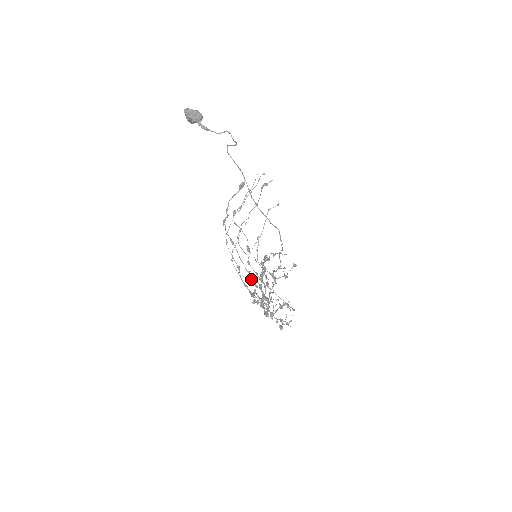
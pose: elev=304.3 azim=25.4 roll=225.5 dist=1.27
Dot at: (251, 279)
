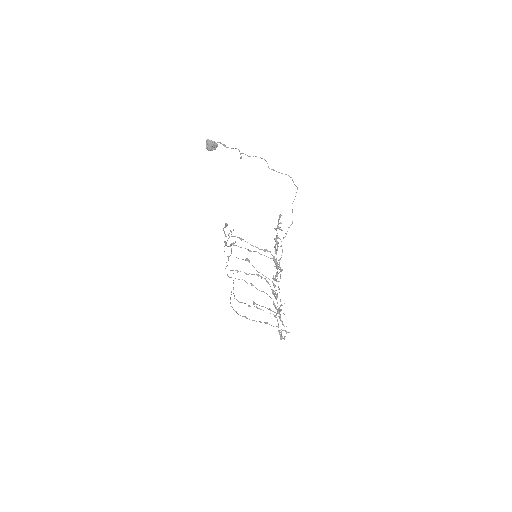
Dot at: occluded
